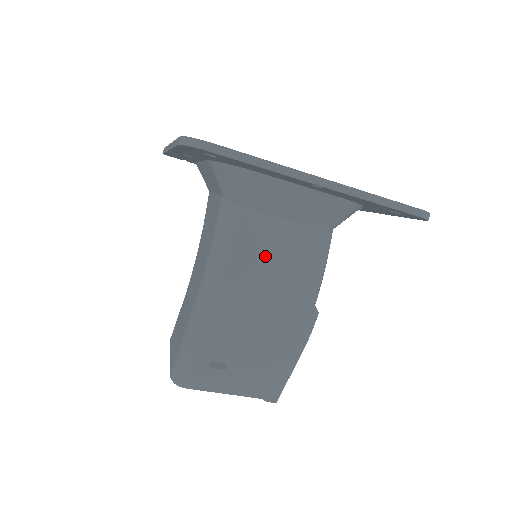
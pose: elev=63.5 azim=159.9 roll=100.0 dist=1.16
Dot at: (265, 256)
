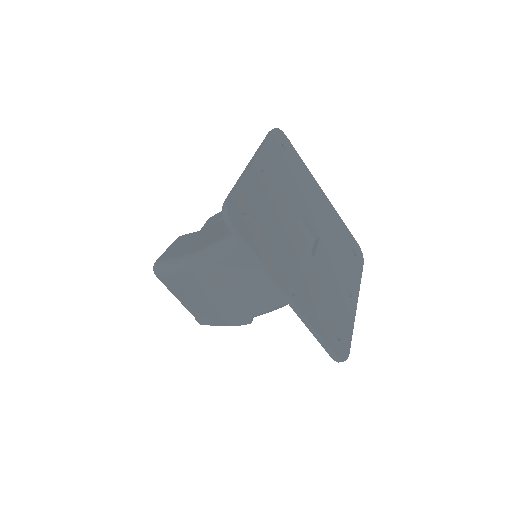
Dot at: (244, 276)
